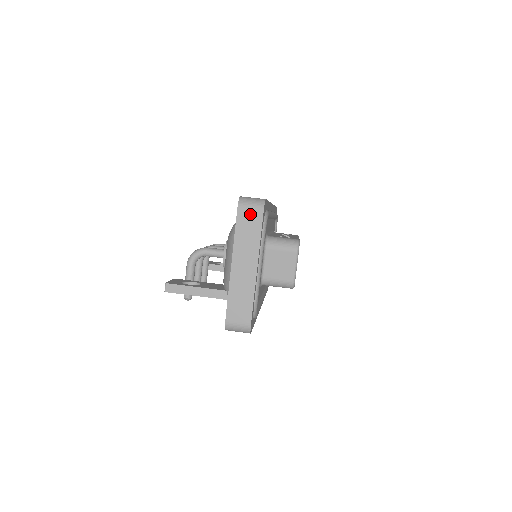
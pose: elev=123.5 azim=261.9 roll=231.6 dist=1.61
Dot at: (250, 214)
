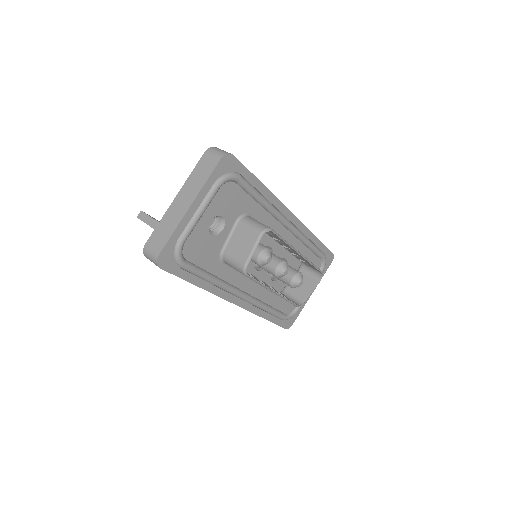
Dot at: (210, 159)
